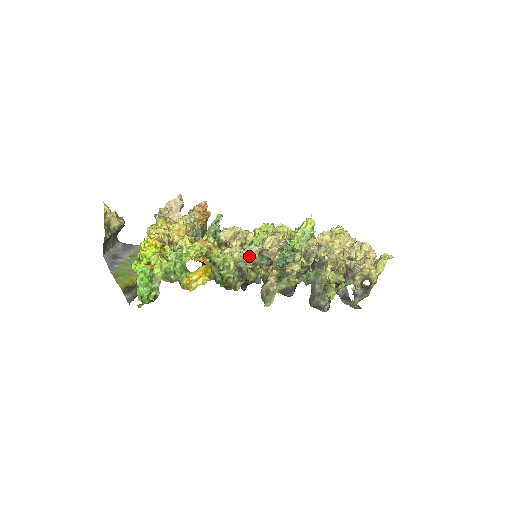
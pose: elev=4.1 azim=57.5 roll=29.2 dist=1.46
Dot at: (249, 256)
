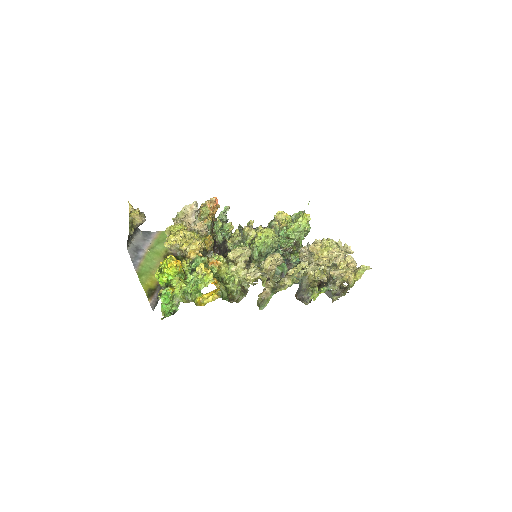
Dot at: (251, 280)
